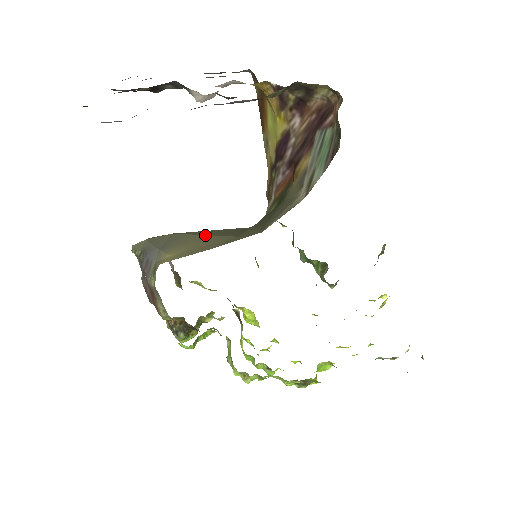
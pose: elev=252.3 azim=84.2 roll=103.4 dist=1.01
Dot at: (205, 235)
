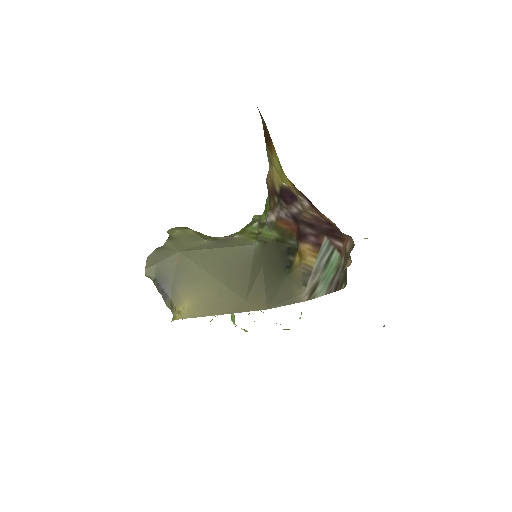
Dot at: (213, 278)
